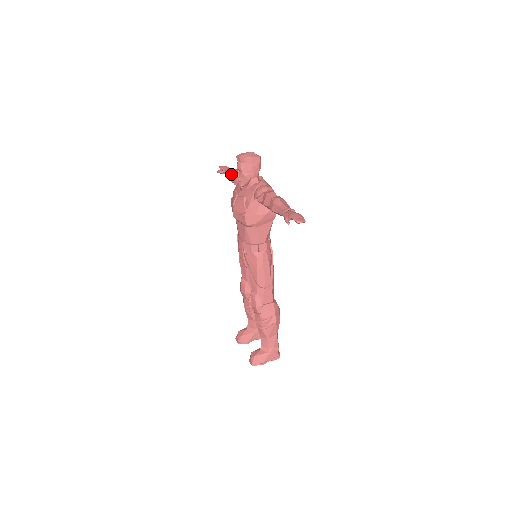
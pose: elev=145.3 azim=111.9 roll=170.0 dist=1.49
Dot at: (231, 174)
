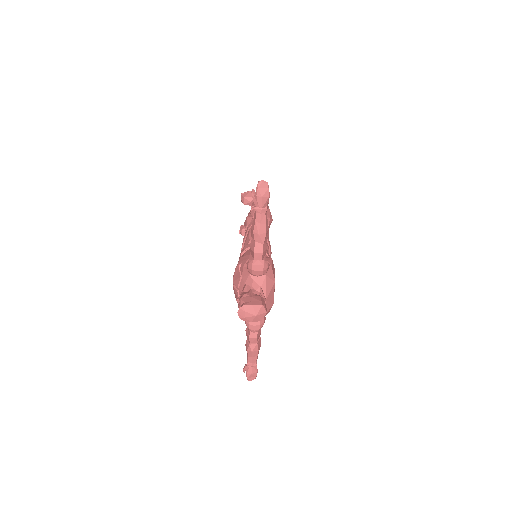
Dot at: (254, 241)
